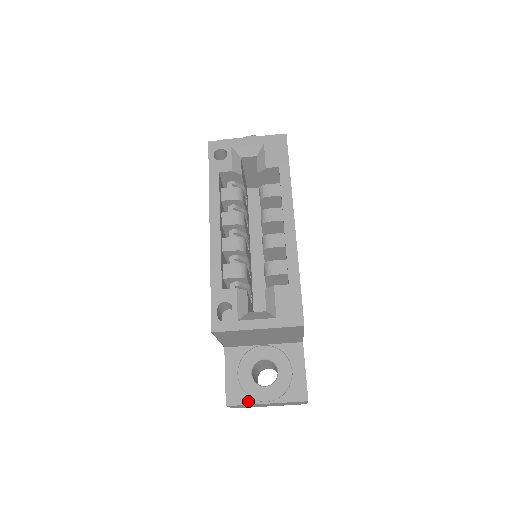
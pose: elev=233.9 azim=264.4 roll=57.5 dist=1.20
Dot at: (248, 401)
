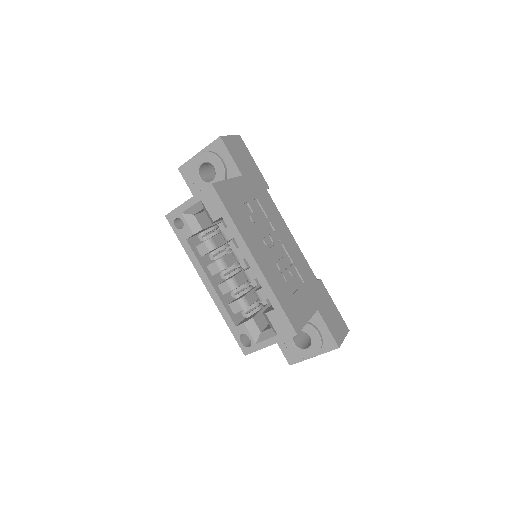
Dot at: (301, 359)
